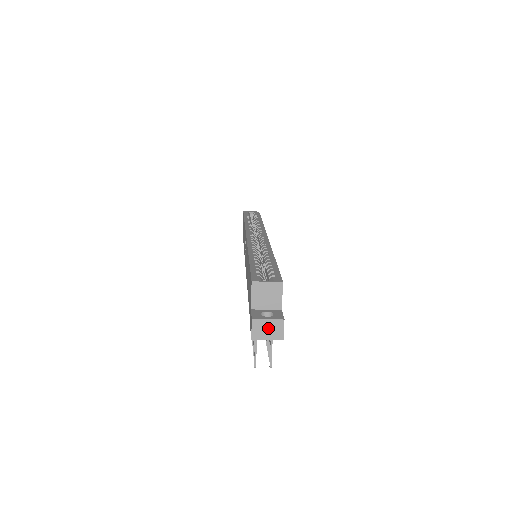
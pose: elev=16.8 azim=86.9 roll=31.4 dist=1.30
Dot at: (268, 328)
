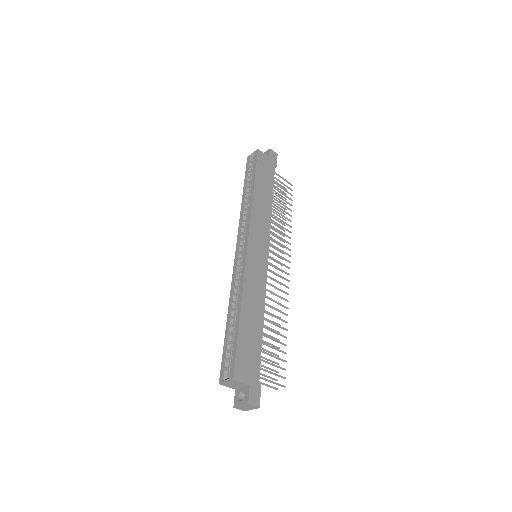
Dot at: (246, 407)
